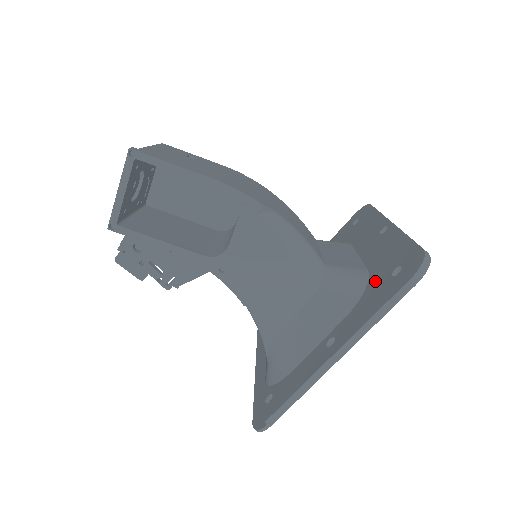
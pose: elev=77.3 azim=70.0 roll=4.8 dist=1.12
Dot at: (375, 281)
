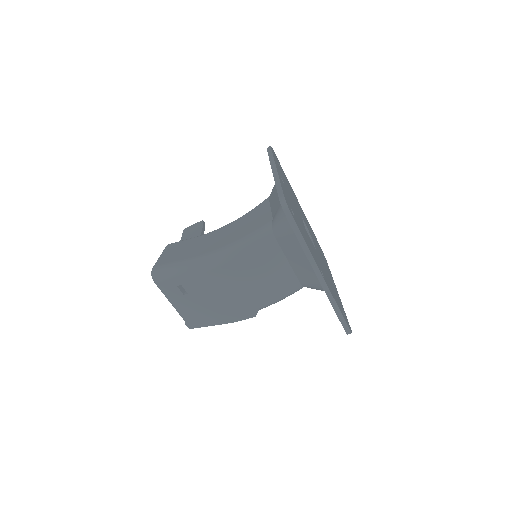
Dot at: occluded
